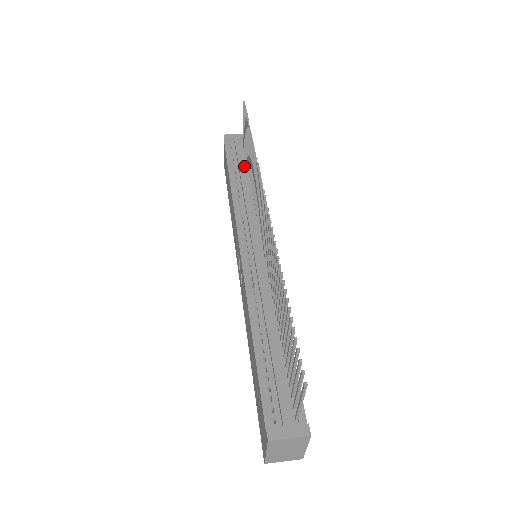
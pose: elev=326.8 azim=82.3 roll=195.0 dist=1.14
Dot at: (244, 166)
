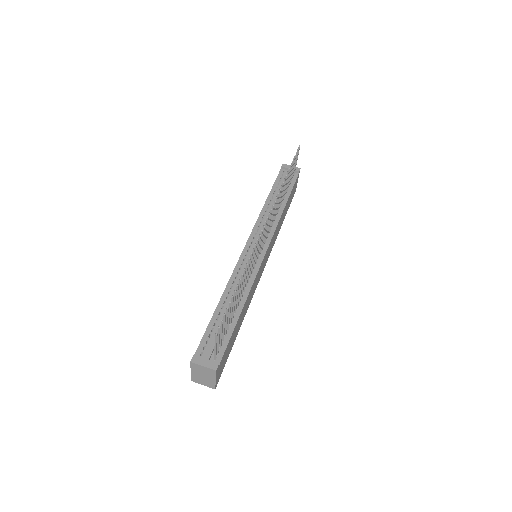
Dot at: occluded
